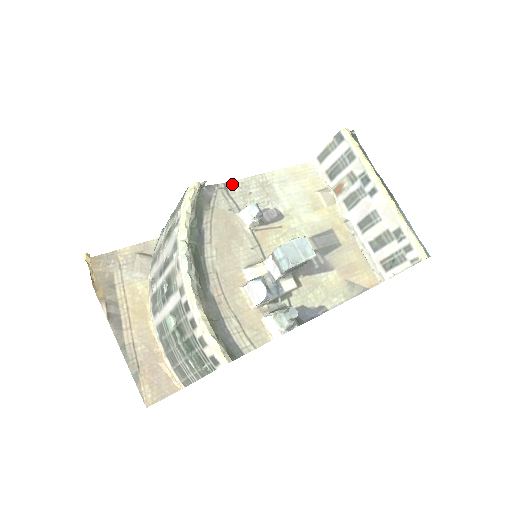
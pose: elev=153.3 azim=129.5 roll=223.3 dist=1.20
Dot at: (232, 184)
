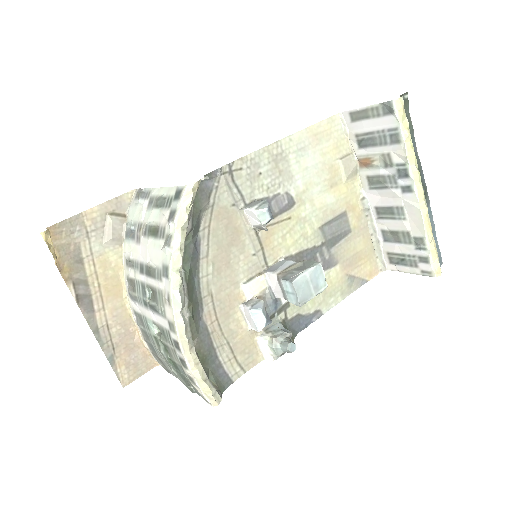
Dot at: (239, 164)
